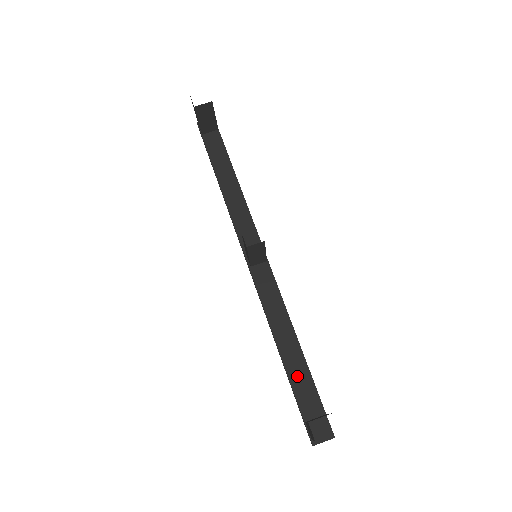
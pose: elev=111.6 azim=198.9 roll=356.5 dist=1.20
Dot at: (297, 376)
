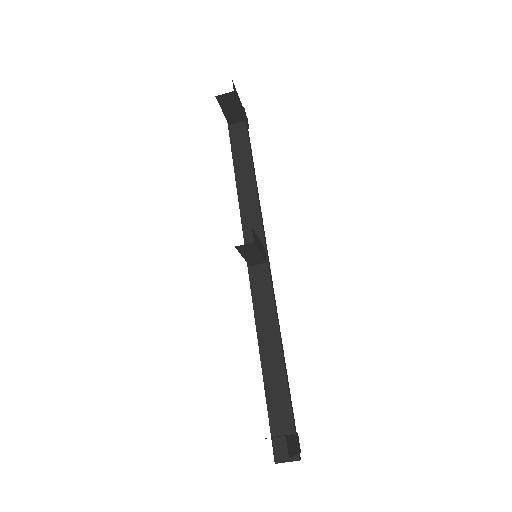
Dot at: (274, 388)
